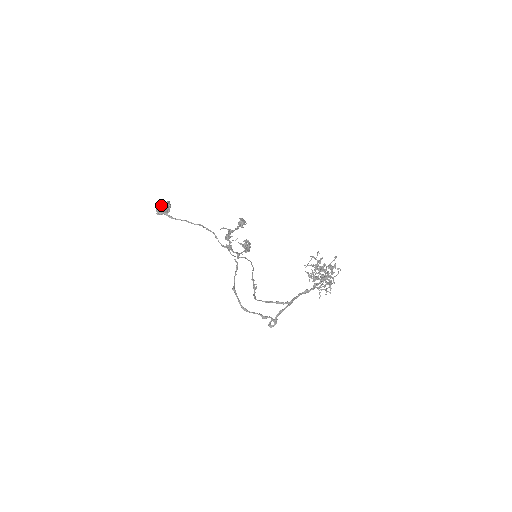
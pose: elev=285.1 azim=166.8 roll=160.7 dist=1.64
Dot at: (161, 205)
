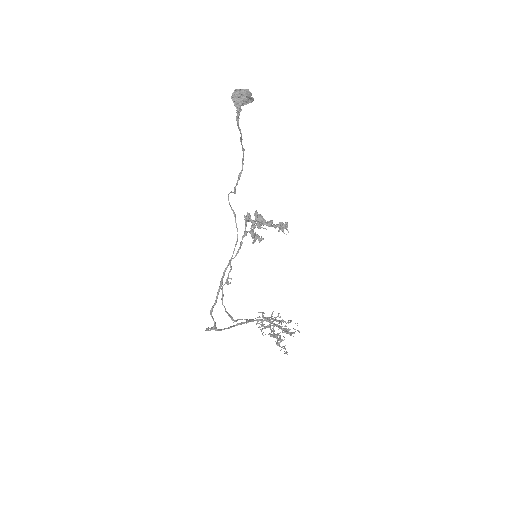
Dot at: (247, 99)
